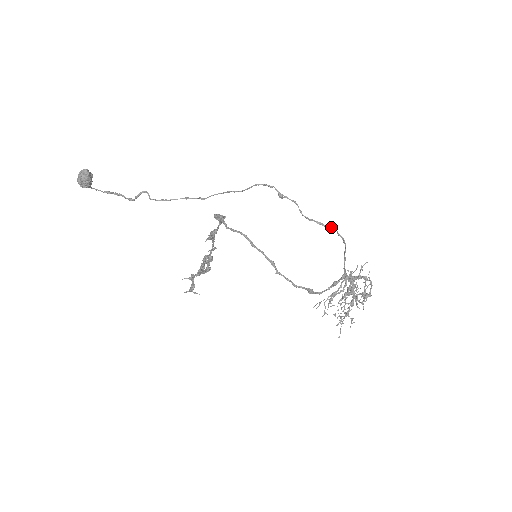
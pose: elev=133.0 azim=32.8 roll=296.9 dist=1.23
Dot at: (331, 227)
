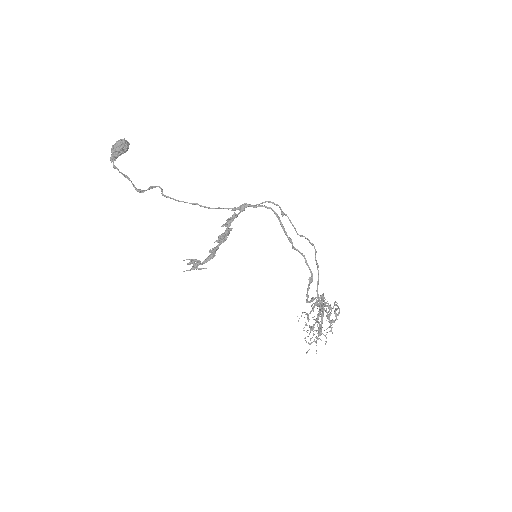
Dot at: occluded
